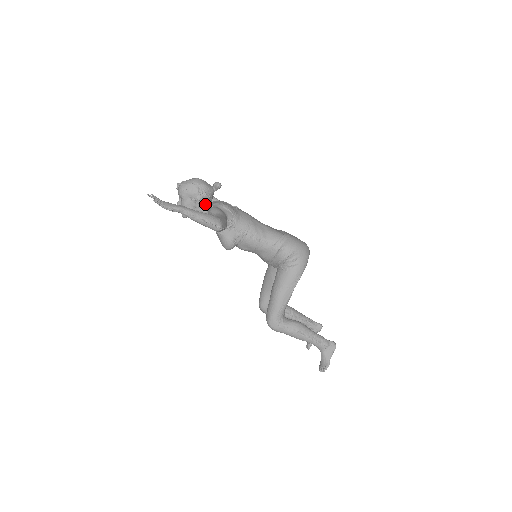
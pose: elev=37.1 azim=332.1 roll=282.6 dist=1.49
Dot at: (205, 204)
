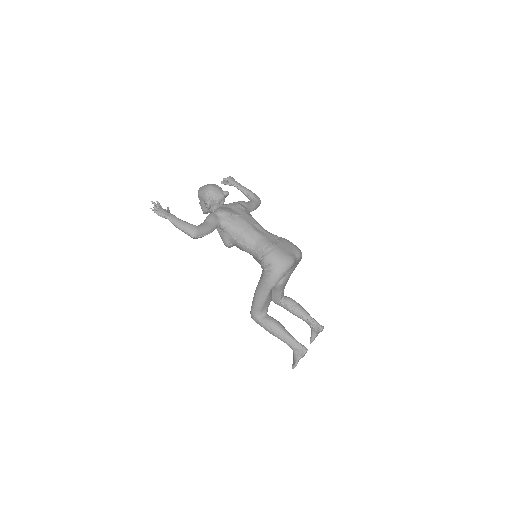
Dot at: (214, 207)
